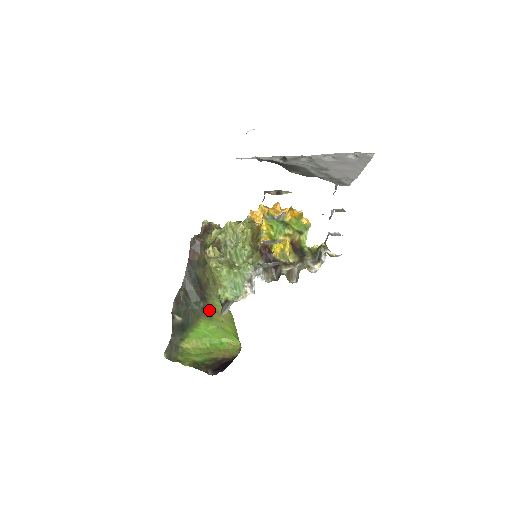
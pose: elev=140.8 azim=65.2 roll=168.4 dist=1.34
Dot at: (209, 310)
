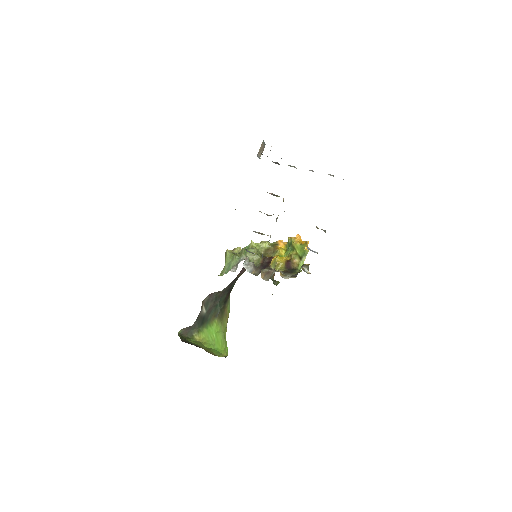
Dot at: (223, 312)
